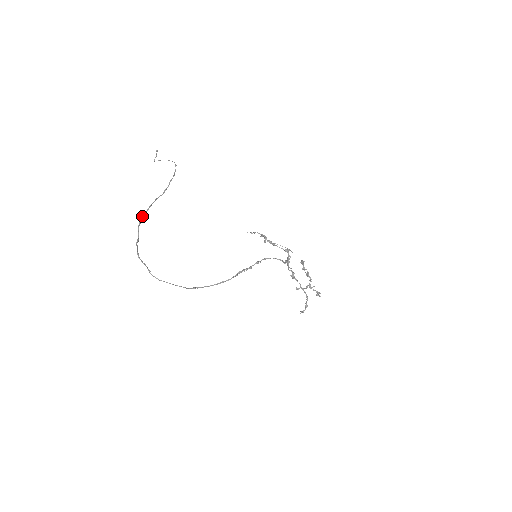
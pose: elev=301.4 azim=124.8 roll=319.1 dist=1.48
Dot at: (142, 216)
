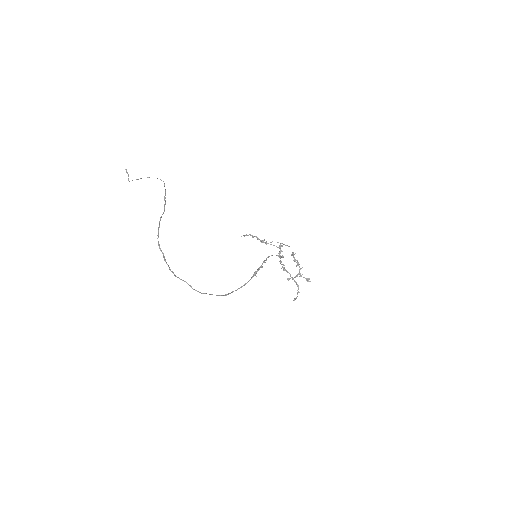
Dot at: occluded
